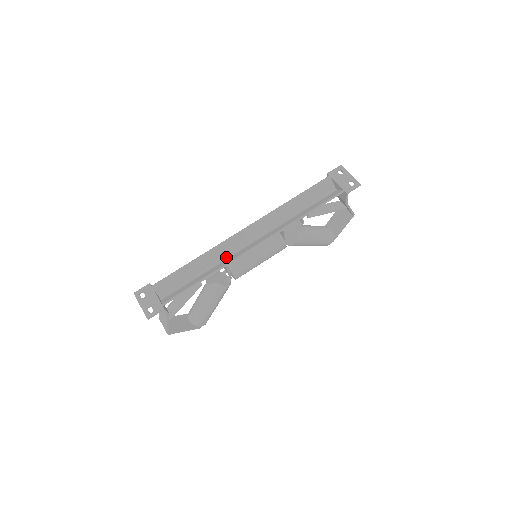
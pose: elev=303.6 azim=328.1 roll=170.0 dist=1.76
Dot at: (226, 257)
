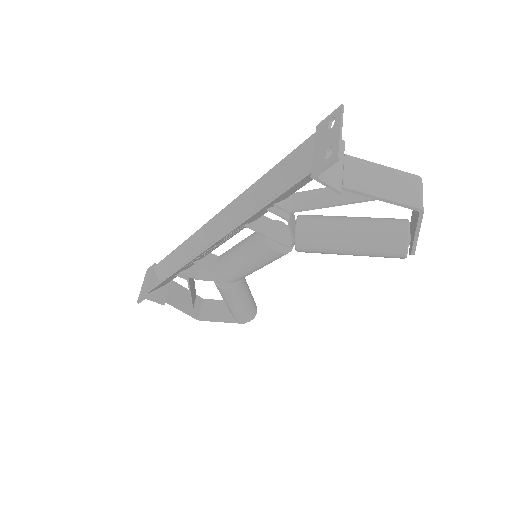
Dot at: occluded
